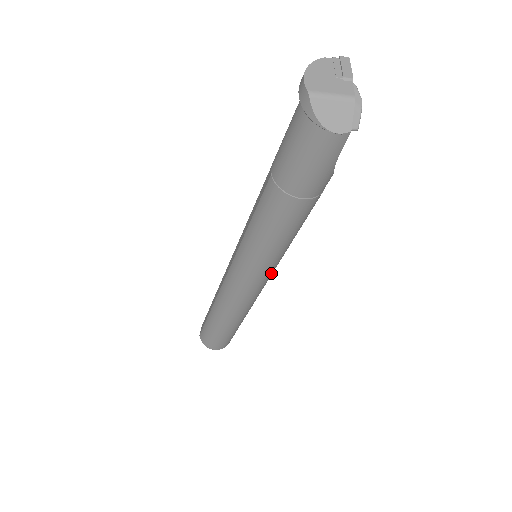
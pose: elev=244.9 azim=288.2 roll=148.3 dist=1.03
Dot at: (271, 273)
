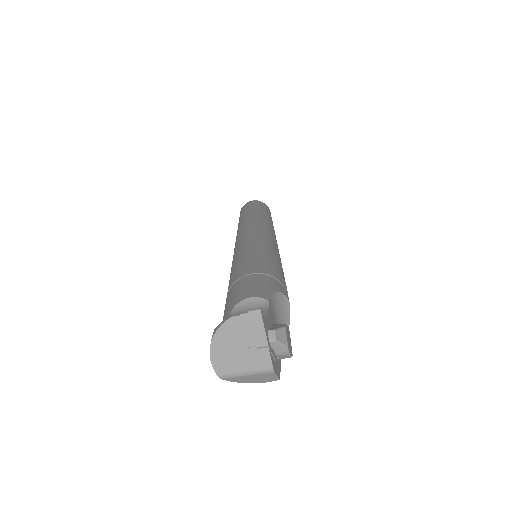
Dot at: occluded
